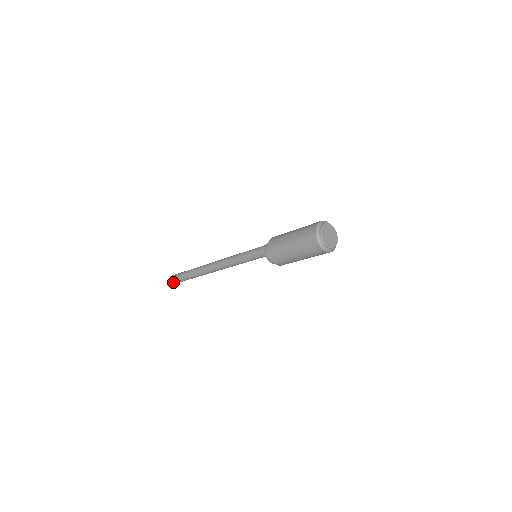
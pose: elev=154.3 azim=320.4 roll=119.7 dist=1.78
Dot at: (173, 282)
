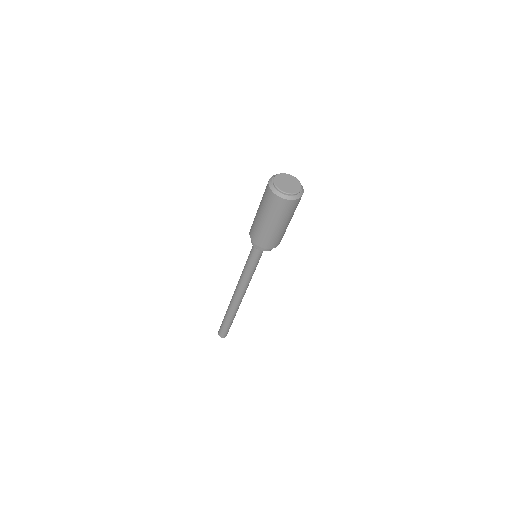
Dot at: (220, 333)
